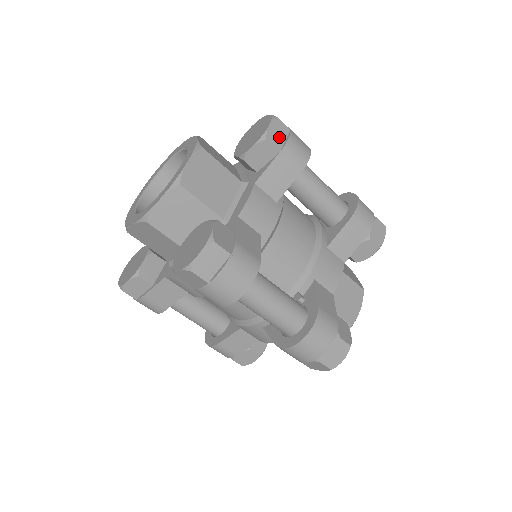
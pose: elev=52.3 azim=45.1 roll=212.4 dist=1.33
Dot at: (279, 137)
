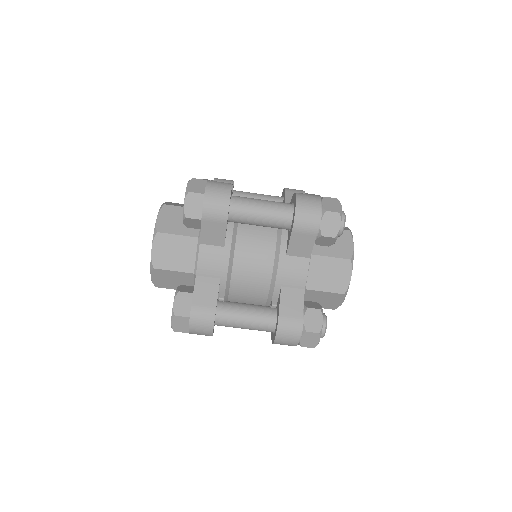
Dot at: (196, 207)
